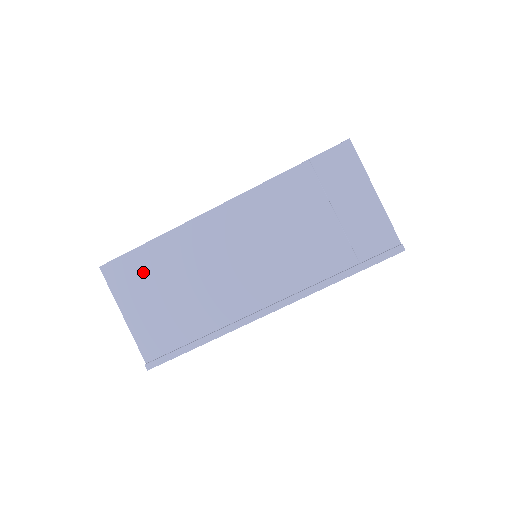
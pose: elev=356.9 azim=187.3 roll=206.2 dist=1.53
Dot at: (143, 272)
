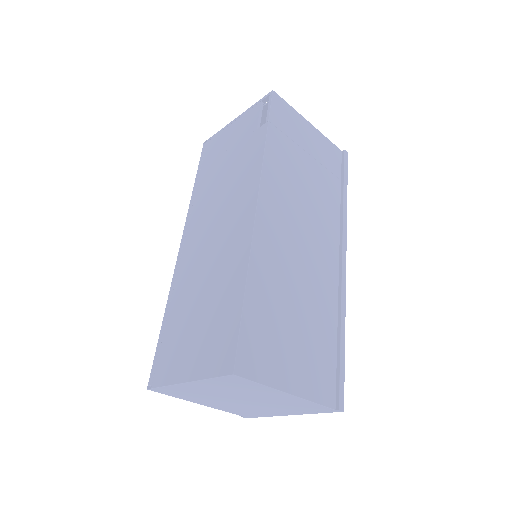
Dot at: (266, 330)
